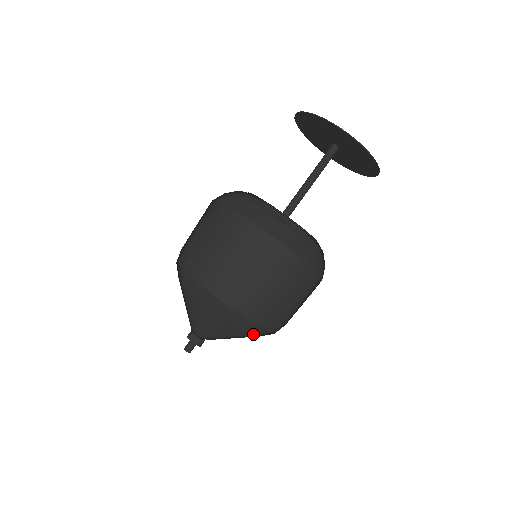
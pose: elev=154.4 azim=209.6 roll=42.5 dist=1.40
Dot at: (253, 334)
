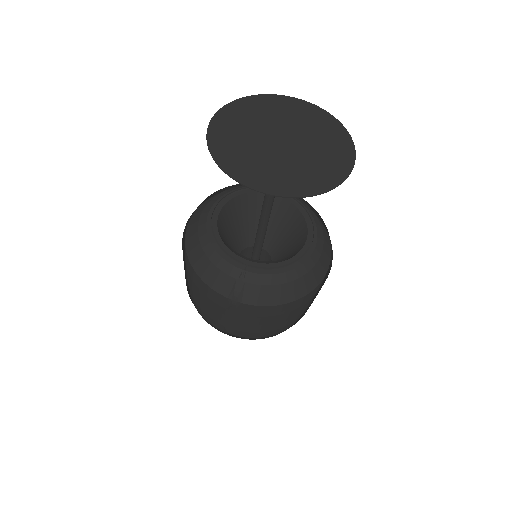
Dot at: occluded
